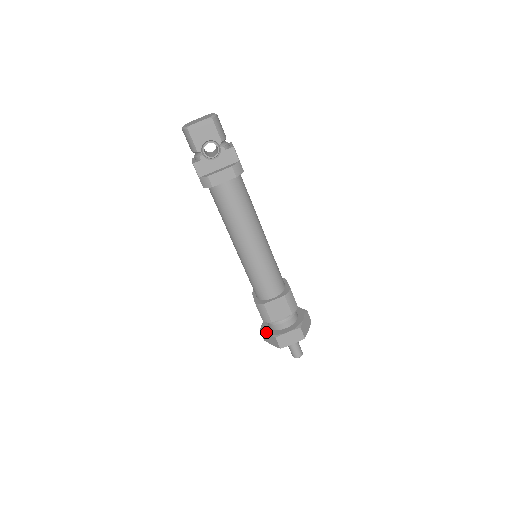
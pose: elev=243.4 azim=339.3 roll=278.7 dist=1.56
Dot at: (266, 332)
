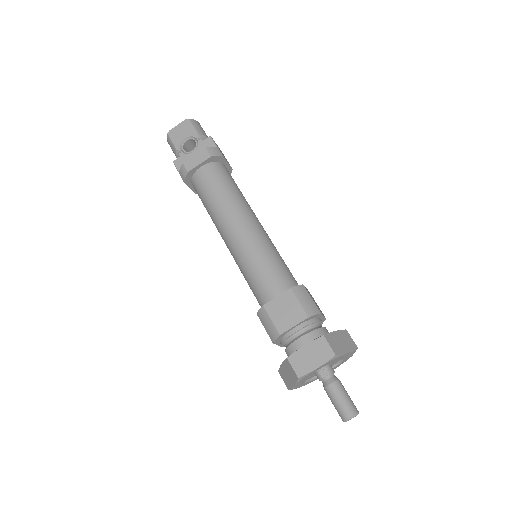
Dot at: occluded
